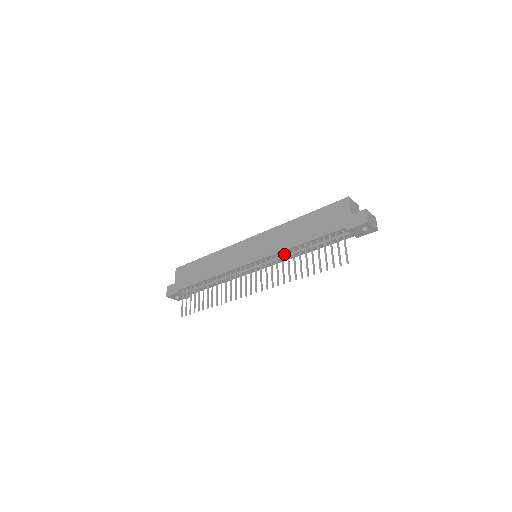
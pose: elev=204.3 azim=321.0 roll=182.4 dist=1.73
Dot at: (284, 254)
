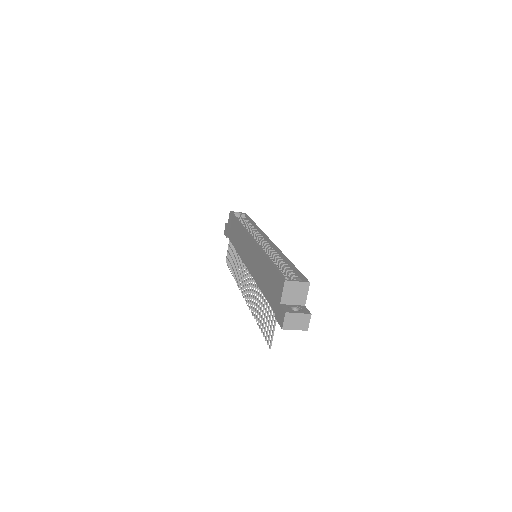
Dot at: occluded
